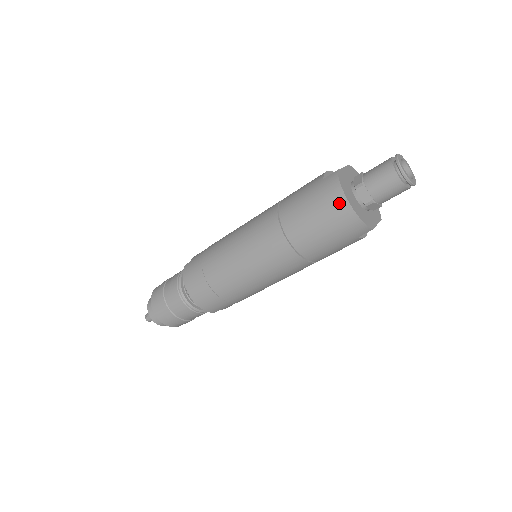
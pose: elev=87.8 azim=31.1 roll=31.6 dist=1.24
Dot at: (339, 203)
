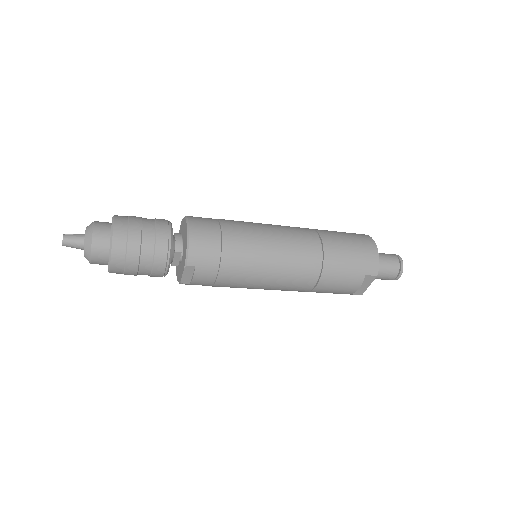
Dot at: (369, 241)
